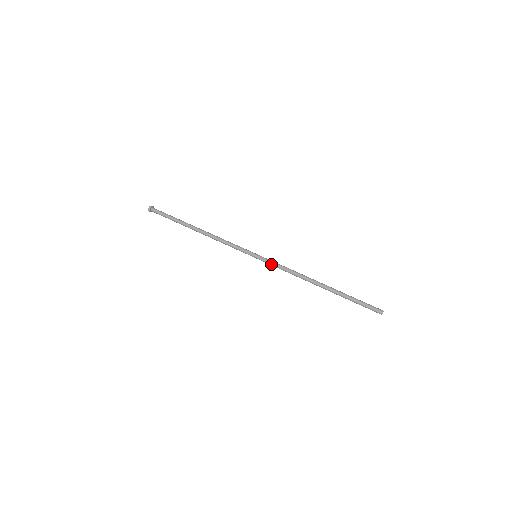
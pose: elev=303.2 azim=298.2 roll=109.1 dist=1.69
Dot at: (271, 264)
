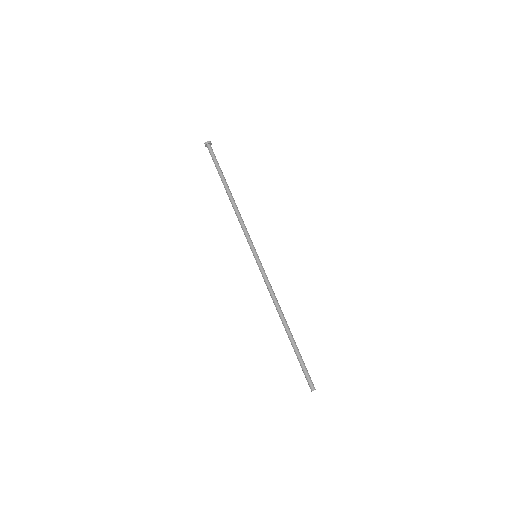
Dot at: occluded
